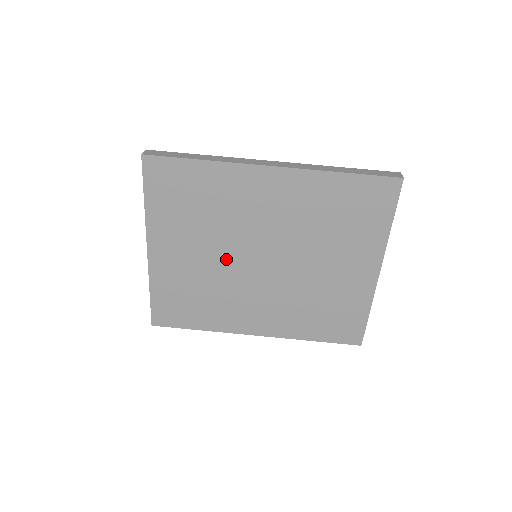
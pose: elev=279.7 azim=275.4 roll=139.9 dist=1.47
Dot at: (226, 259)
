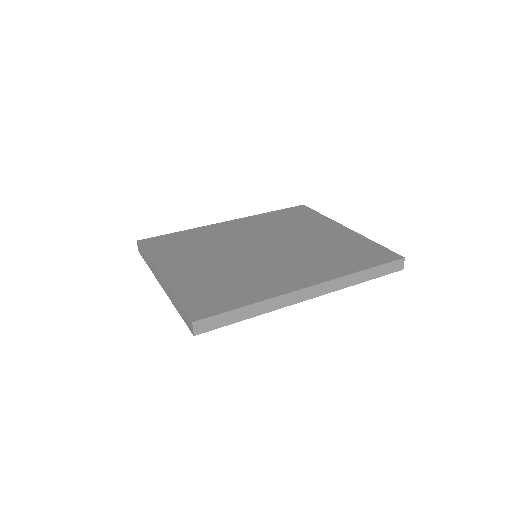
Dot at: (232, 257)
